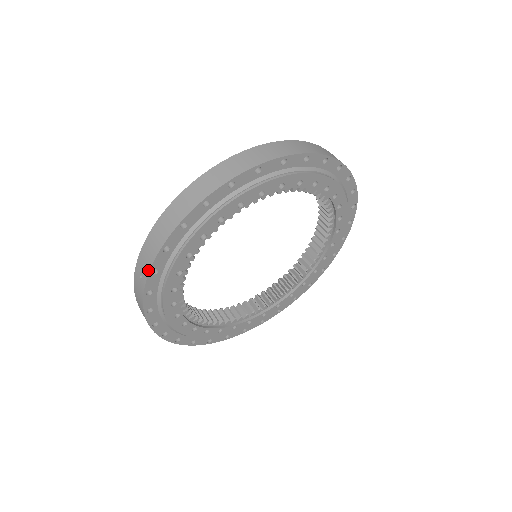
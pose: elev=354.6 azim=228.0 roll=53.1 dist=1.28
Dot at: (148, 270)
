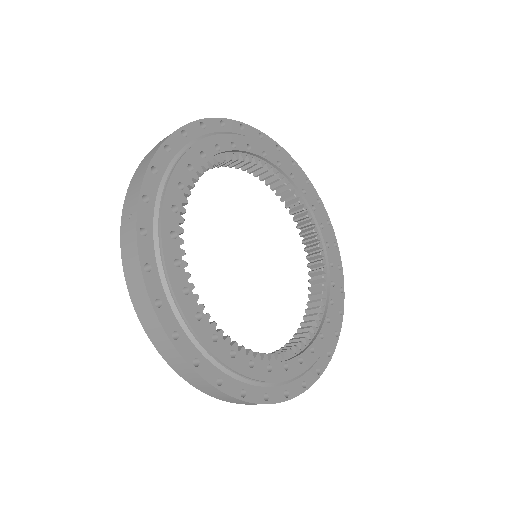
Dot at: (138, 195)
